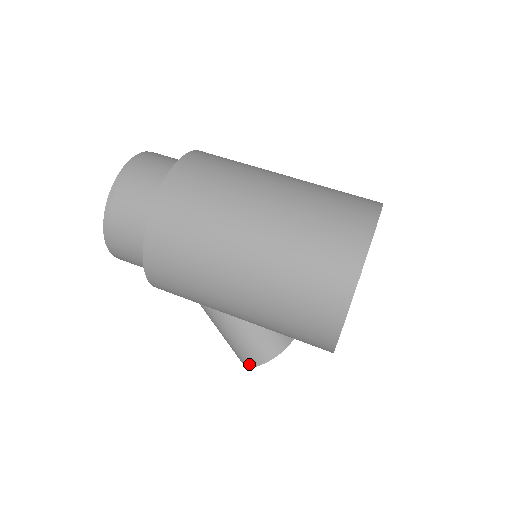
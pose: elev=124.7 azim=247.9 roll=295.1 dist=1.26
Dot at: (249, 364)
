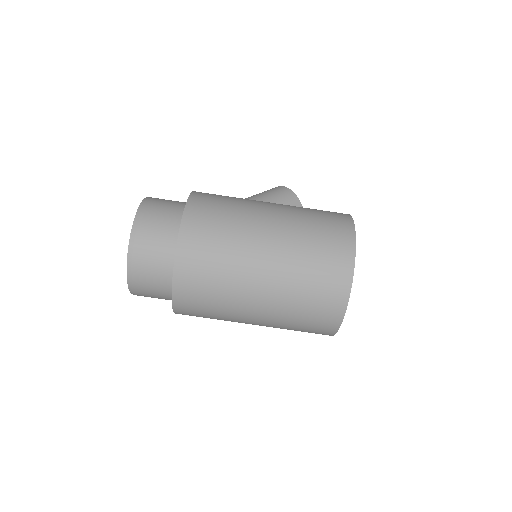
Dot at: occluded
